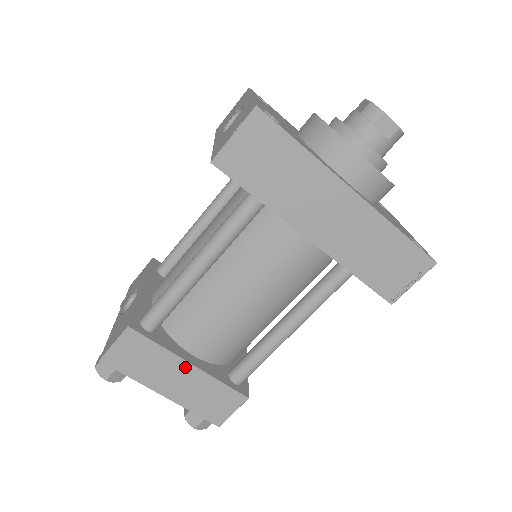
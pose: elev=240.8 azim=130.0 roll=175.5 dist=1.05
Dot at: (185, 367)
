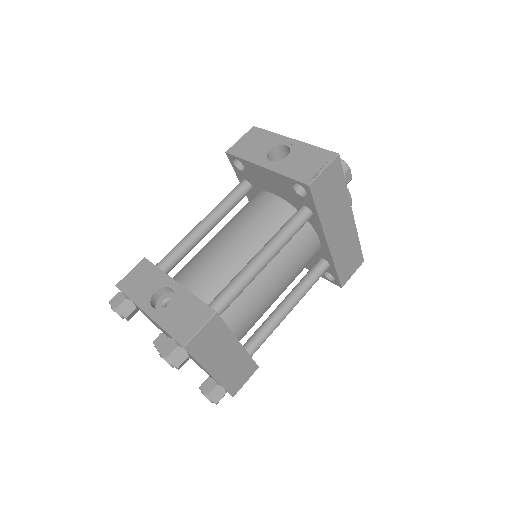
Dot at: (235, 346)
